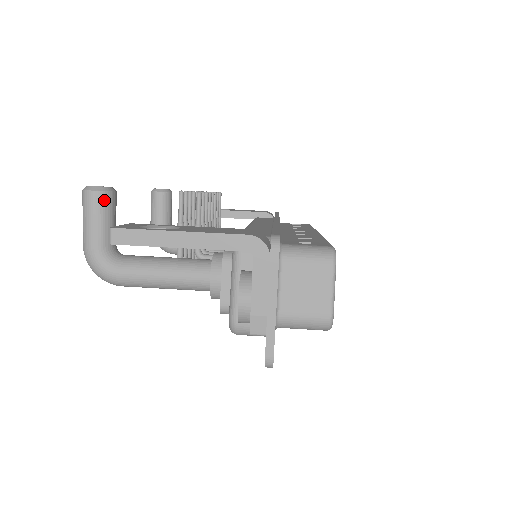
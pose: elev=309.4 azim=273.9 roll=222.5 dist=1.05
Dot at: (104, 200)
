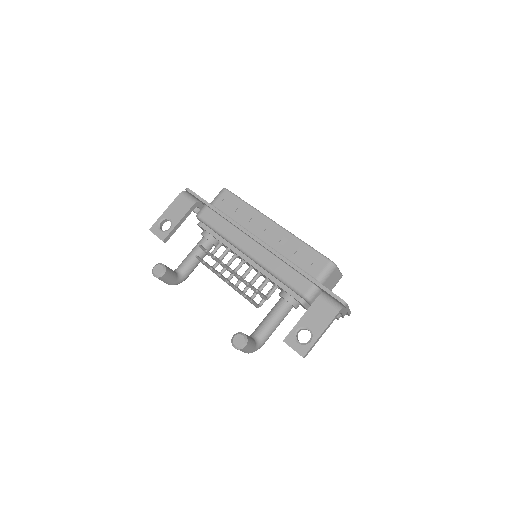
Dot at: (249, 342)
